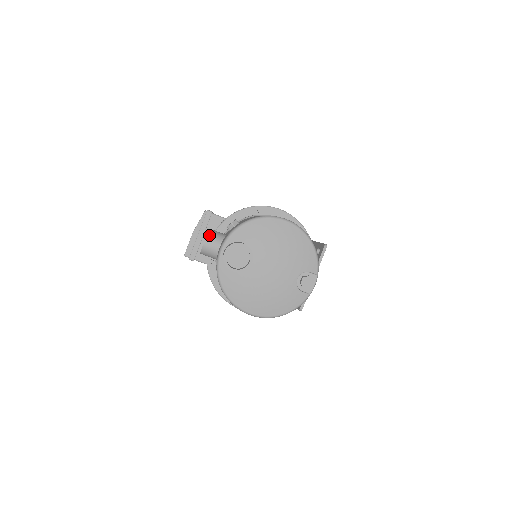
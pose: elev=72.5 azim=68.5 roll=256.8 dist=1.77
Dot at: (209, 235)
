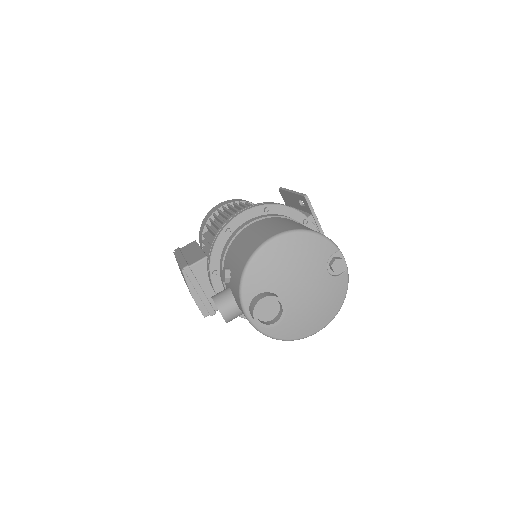
Dot at: (219, 307)
